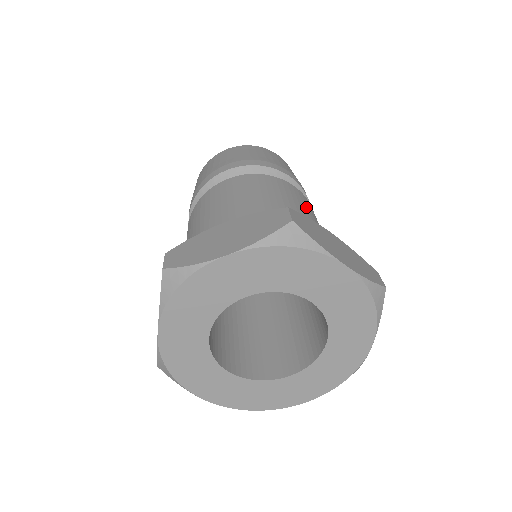
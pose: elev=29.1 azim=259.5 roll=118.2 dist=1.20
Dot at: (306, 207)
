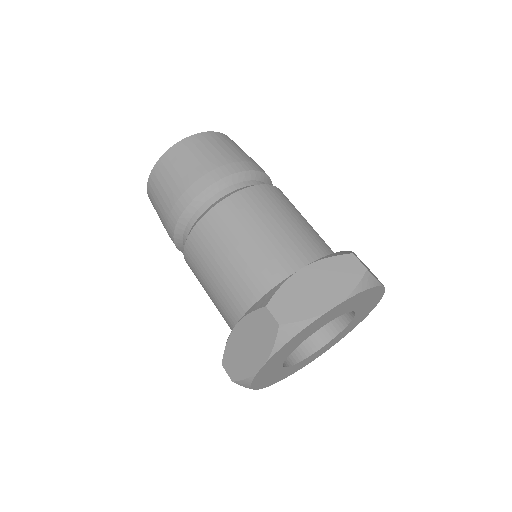
Dot at: (300, 213)
